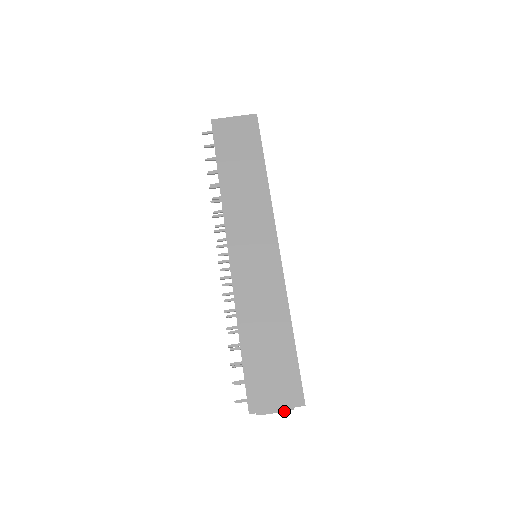
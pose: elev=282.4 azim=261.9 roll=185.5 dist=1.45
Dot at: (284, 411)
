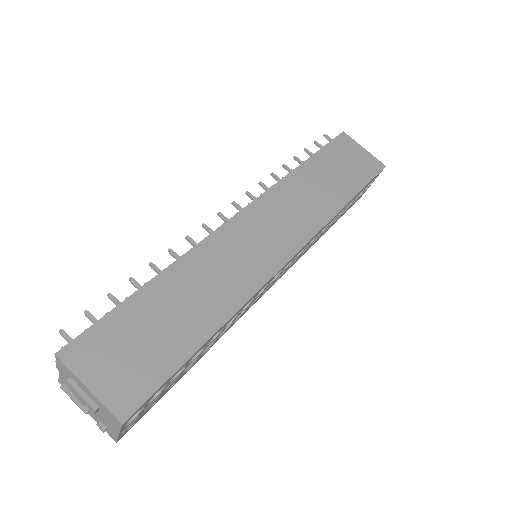
Dot at: (93, 406)
